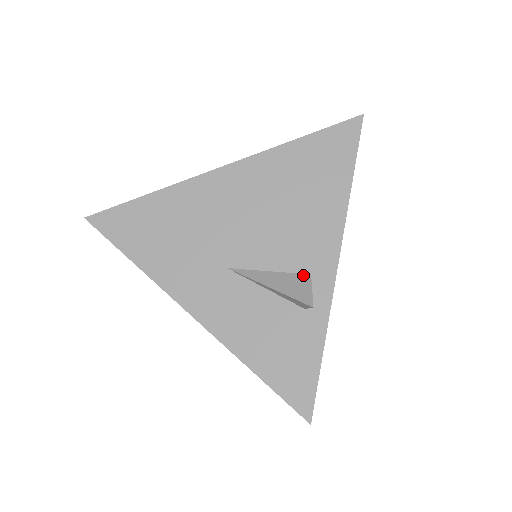
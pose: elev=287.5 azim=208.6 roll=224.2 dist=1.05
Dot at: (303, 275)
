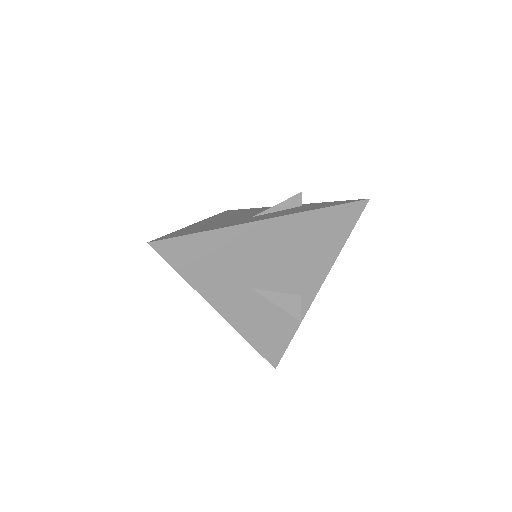
Dot at: (297, 296)
